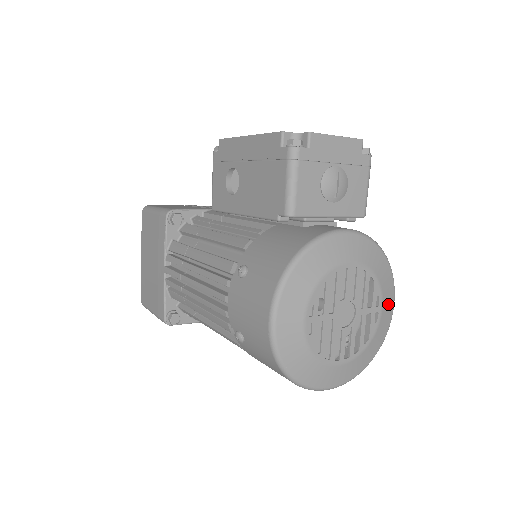
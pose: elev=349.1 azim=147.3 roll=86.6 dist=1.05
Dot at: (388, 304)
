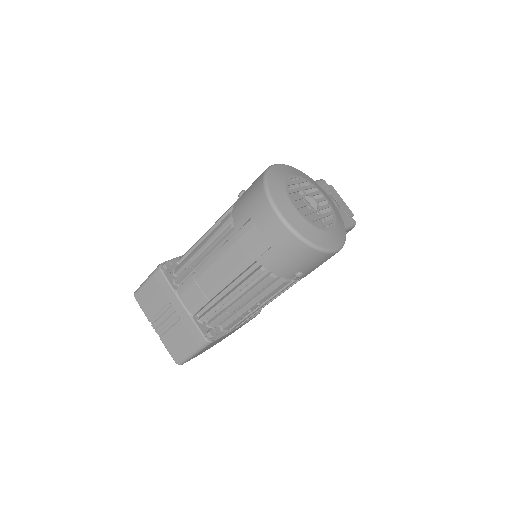
Dot at: (336, 239)
